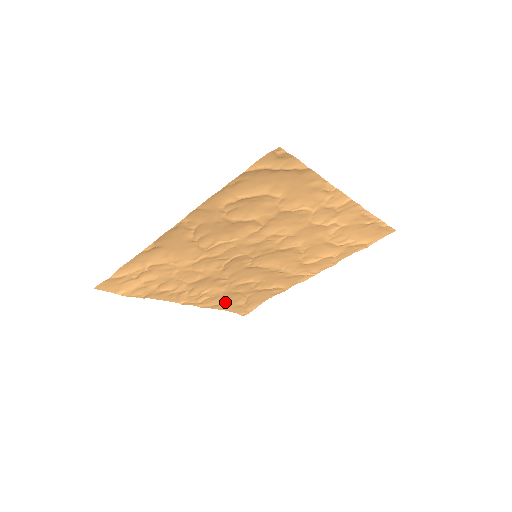
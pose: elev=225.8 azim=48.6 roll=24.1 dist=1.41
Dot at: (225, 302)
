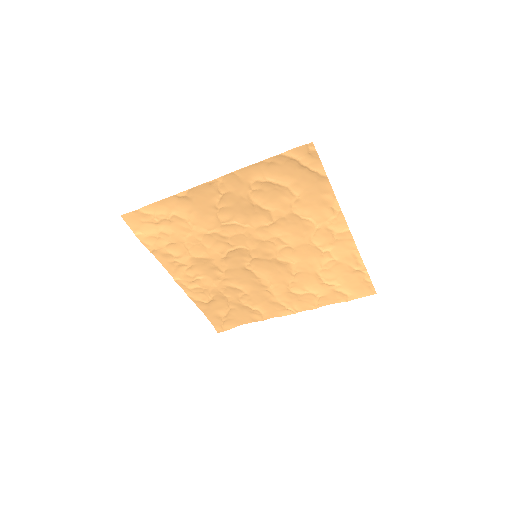
Dot at: (210, 304)
